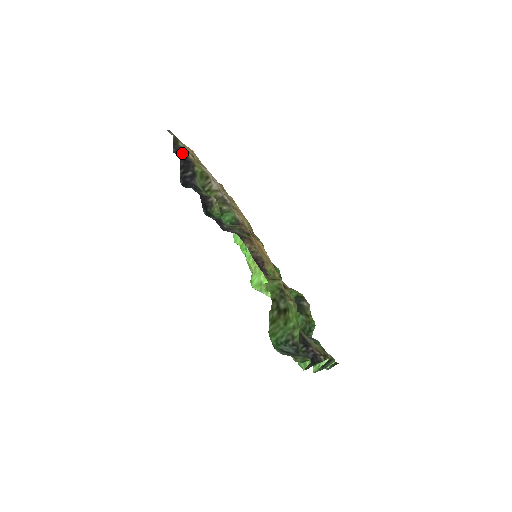
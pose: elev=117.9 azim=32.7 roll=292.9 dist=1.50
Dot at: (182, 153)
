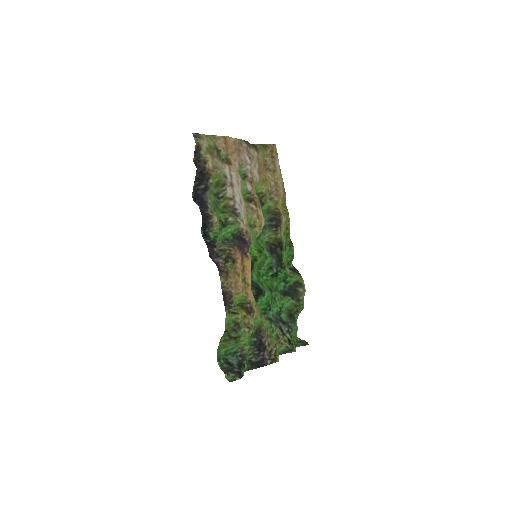
Dot at: (200, 164)
